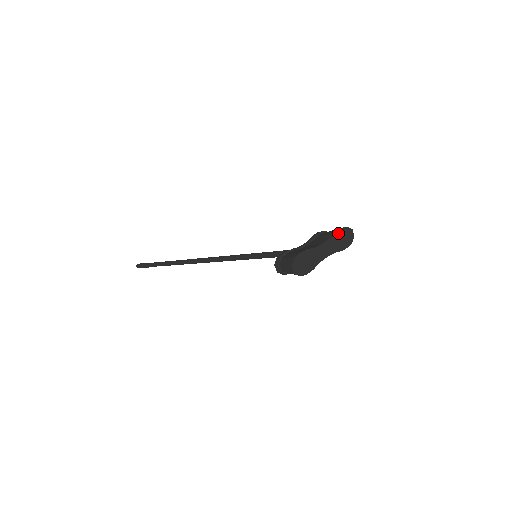
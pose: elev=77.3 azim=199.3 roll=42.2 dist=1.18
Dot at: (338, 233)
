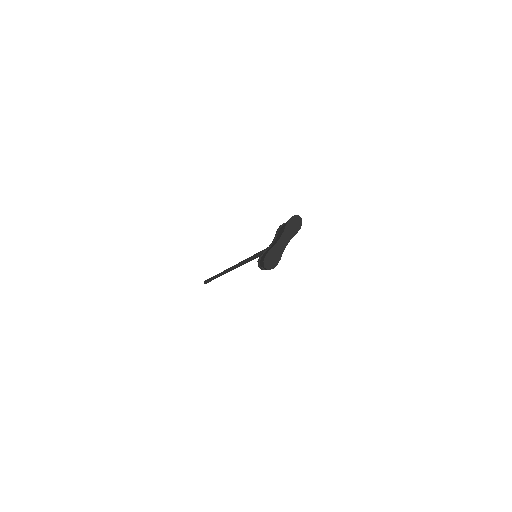
Dot at: (288, 225)
